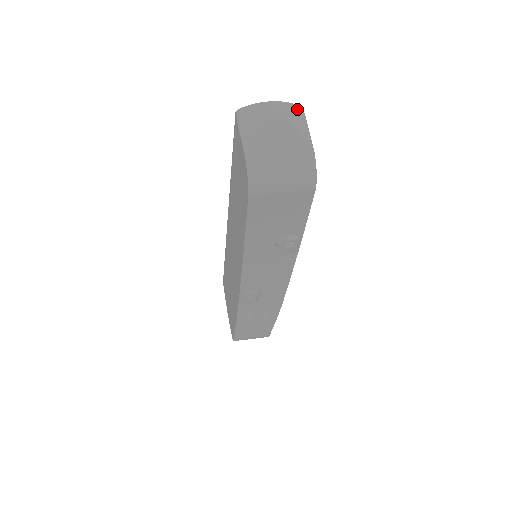
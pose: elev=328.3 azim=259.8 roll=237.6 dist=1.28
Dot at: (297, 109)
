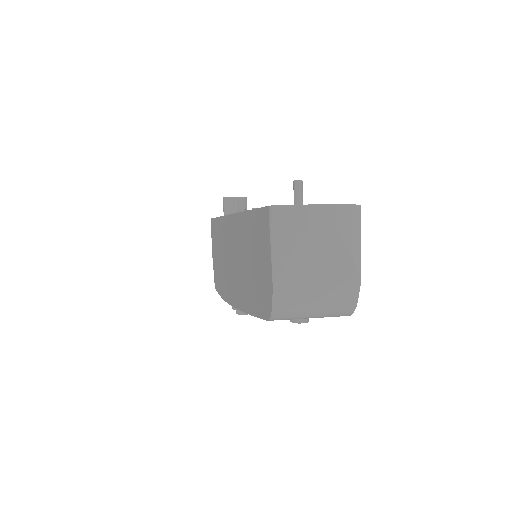
Dot at: (353, 213)
